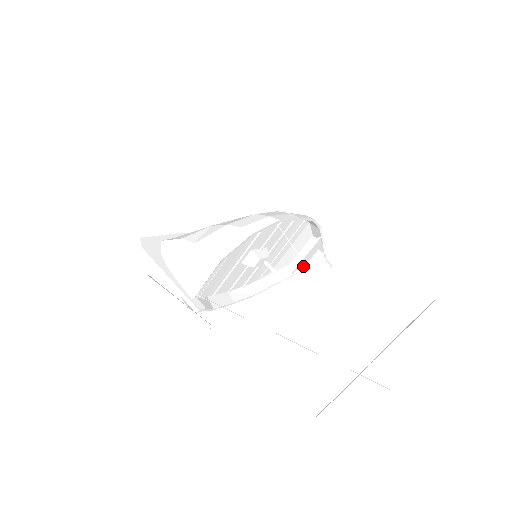
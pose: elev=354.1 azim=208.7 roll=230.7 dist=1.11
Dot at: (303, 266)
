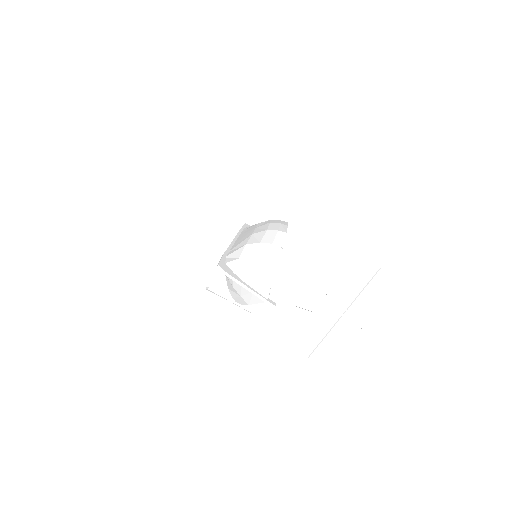
Dot at: occluded
